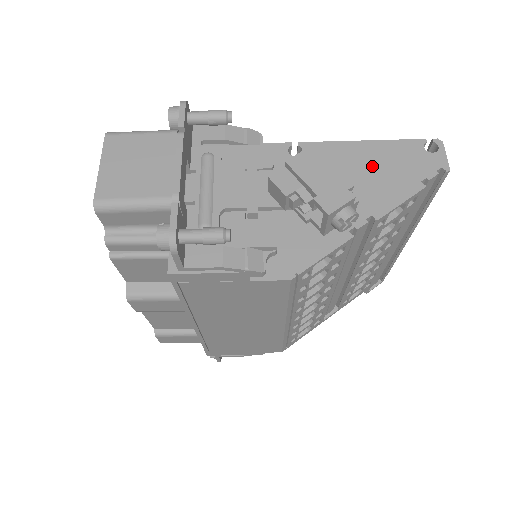
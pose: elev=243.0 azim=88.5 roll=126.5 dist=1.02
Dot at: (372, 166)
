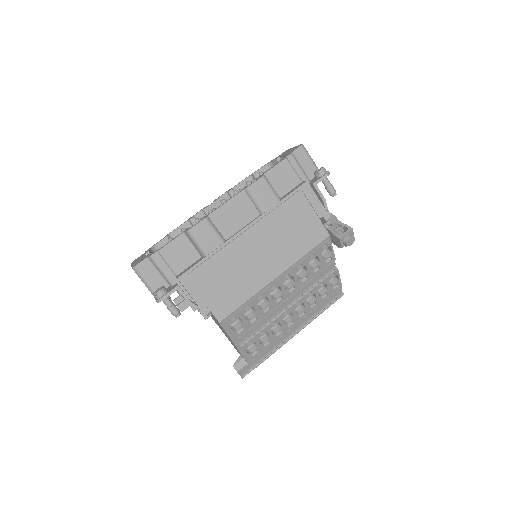
Dot at: occluded
